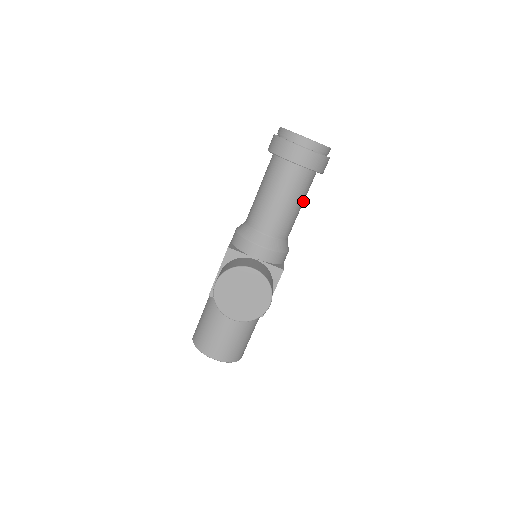
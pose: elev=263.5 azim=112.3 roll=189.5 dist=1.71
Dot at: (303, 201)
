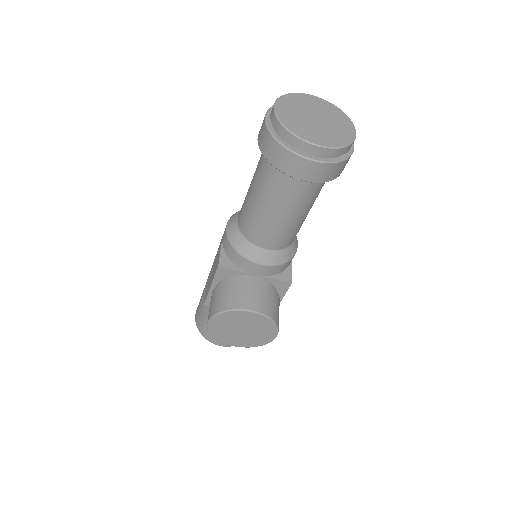
Dot at: occluded
